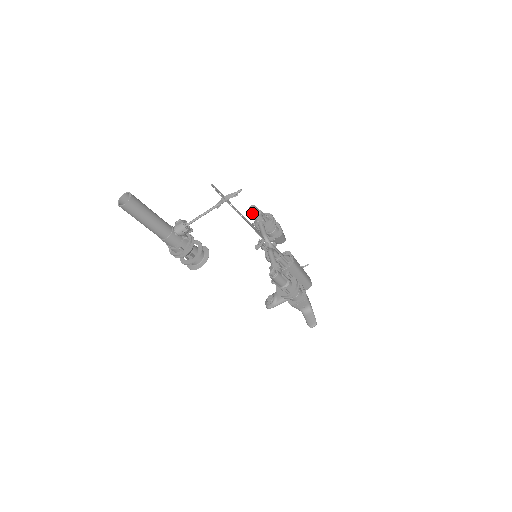
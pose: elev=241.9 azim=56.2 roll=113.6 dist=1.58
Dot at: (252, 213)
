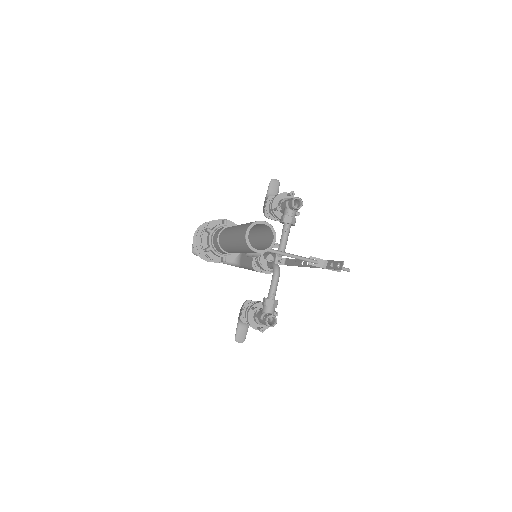
Dot at: (293, 207)
